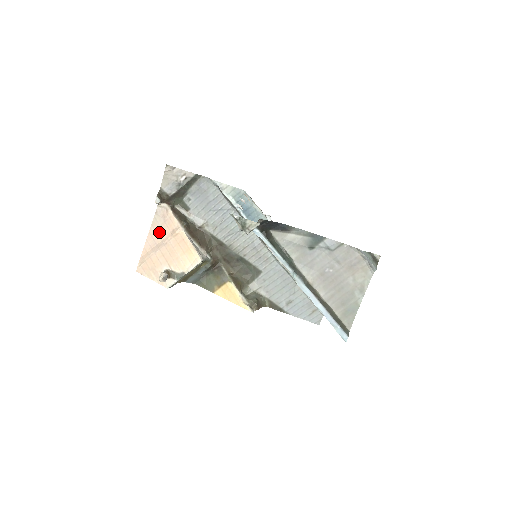
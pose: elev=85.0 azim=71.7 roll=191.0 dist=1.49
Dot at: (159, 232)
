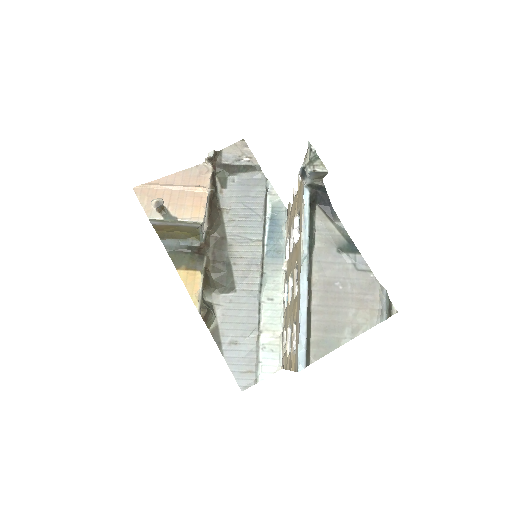
Dot at: (185, 178)
